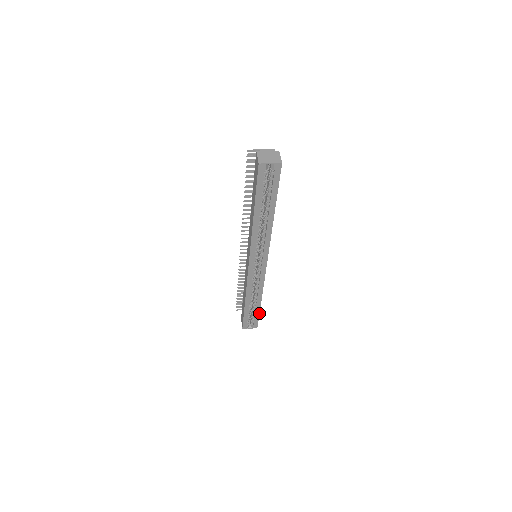
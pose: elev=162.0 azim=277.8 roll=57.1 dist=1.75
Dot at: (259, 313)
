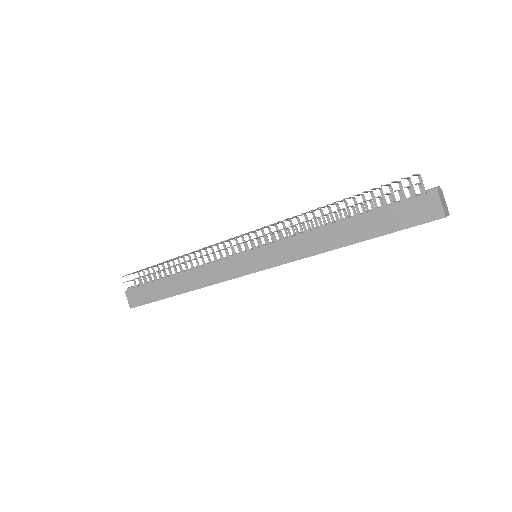
Dot at: occluded
